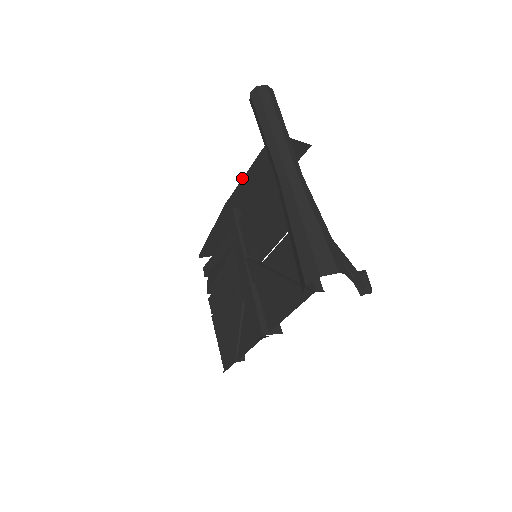
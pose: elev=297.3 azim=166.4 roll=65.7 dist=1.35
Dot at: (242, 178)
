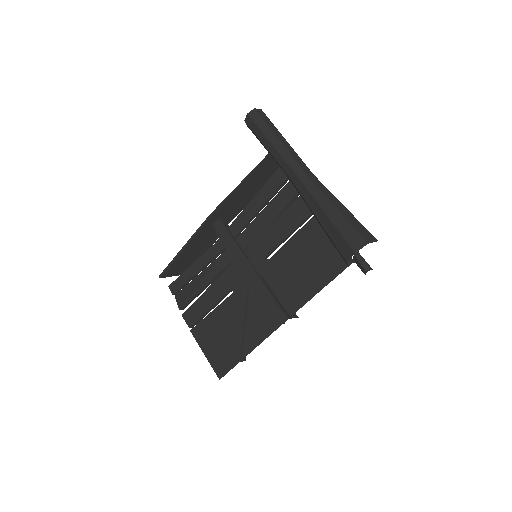
Dot at: occluded
